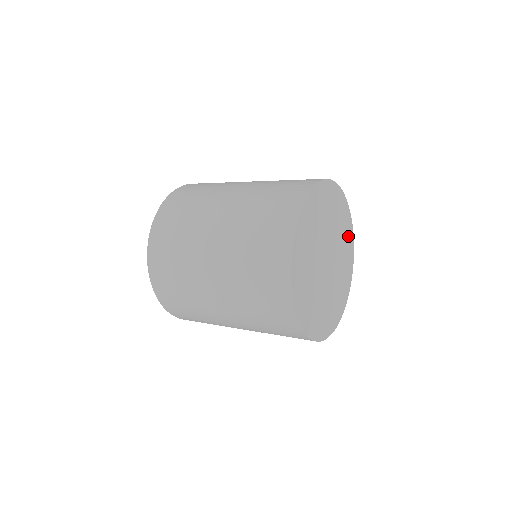
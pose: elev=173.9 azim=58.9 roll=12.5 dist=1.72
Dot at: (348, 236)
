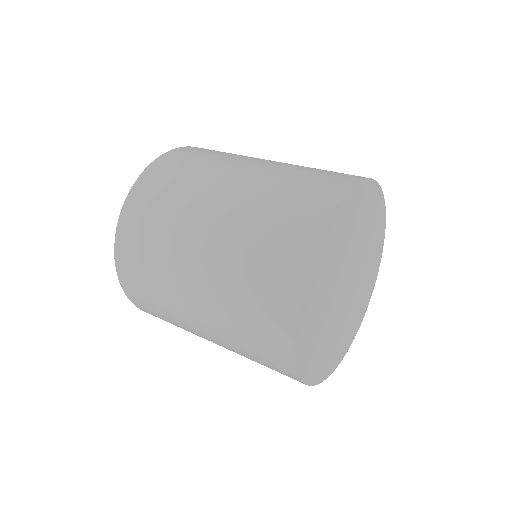
Dot at: (378, 228)
